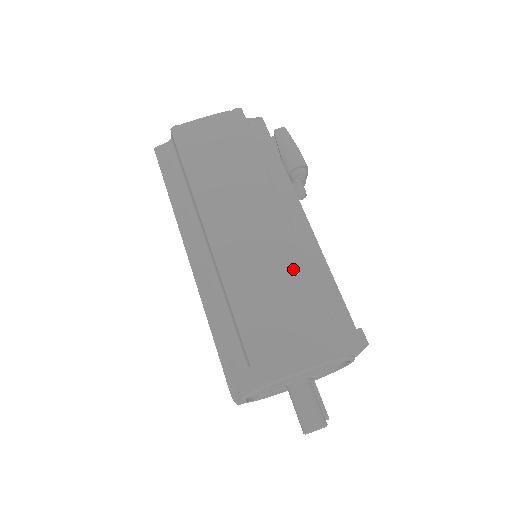
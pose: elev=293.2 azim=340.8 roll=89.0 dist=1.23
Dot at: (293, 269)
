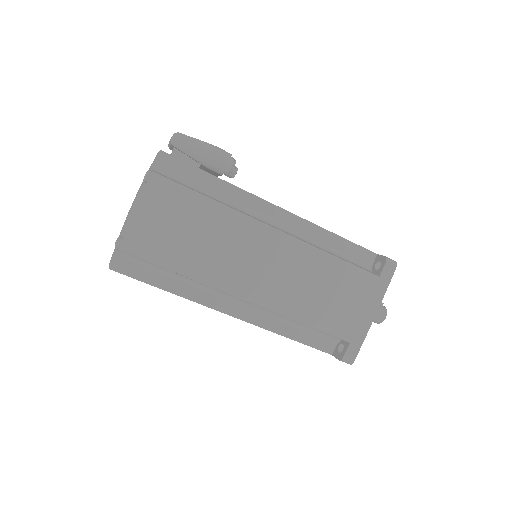
Dot at: (321, 265)
